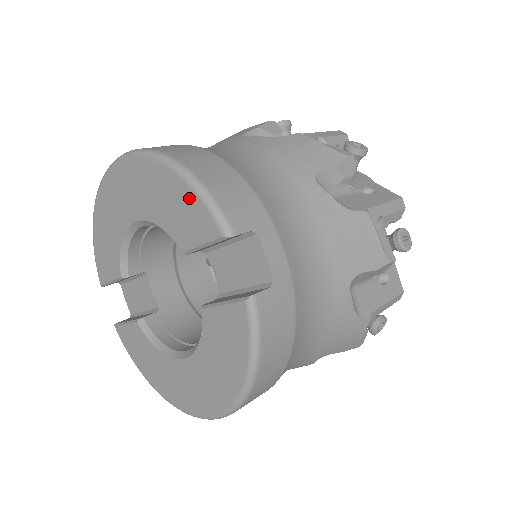
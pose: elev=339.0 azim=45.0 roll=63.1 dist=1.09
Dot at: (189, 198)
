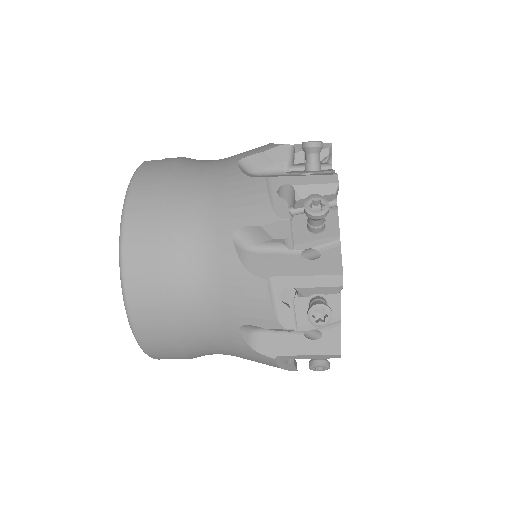
Dot at: occluded
